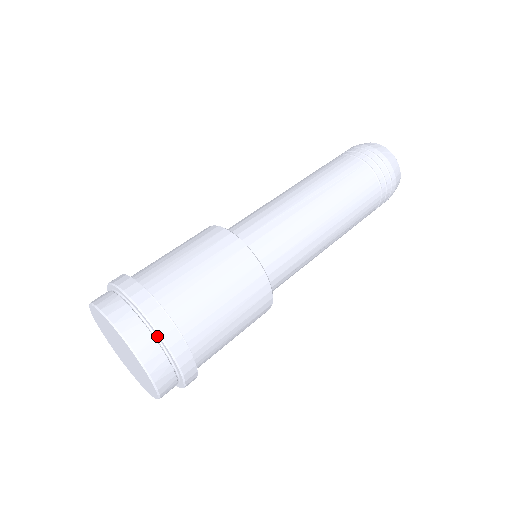
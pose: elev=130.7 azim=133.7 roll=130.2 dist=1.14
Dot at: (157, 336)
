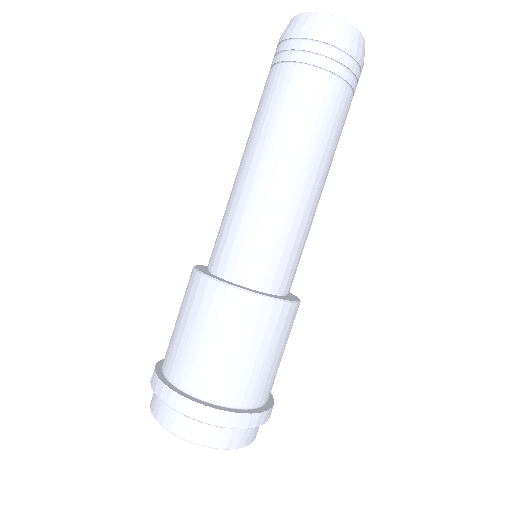
Dot at: (220, 424)
